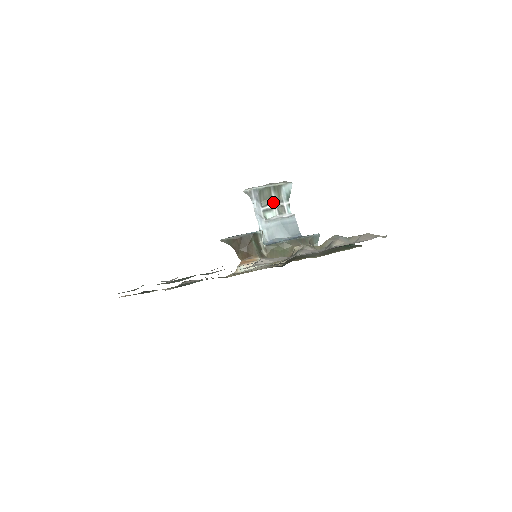
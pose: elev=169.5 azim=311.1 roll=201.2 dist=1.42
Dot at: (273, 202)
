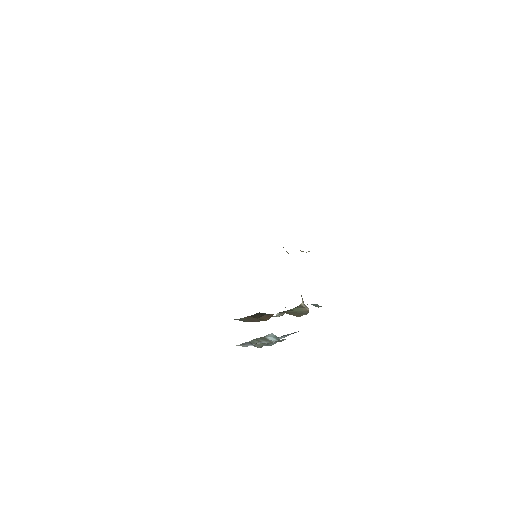
Dot at: occluded
